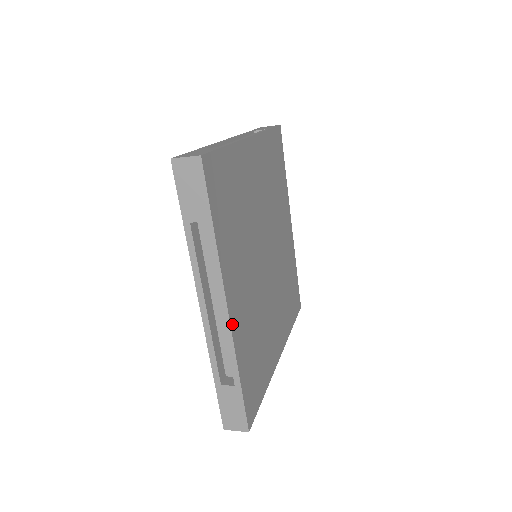
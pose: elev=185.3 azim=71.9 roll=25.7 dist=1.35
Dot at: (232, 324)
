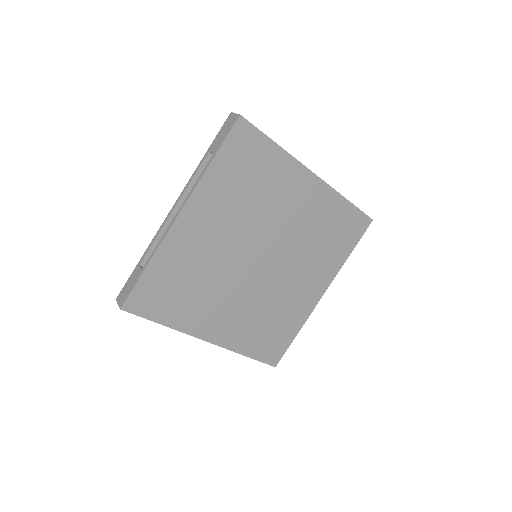
Dot at: (219, 343)
